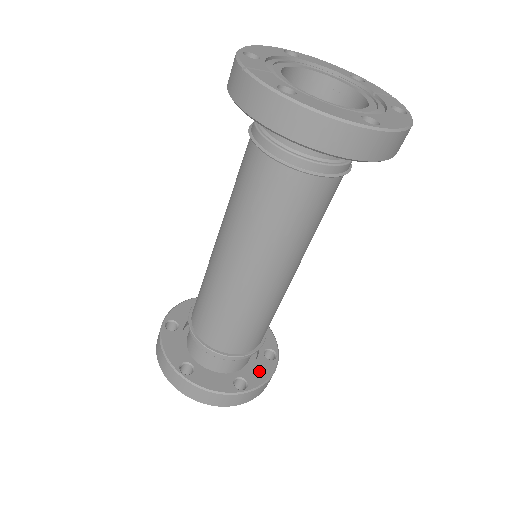
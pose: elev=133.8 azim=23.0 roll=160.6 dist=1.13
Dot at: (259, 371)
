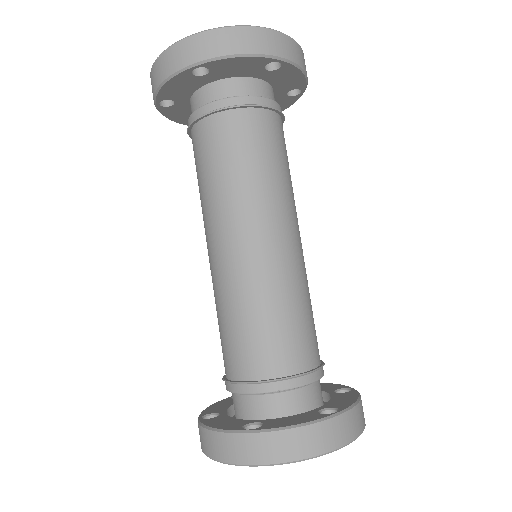
Dot at: (342, 399)
